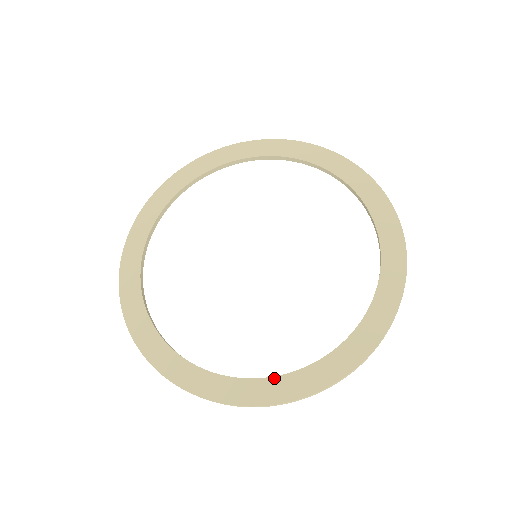
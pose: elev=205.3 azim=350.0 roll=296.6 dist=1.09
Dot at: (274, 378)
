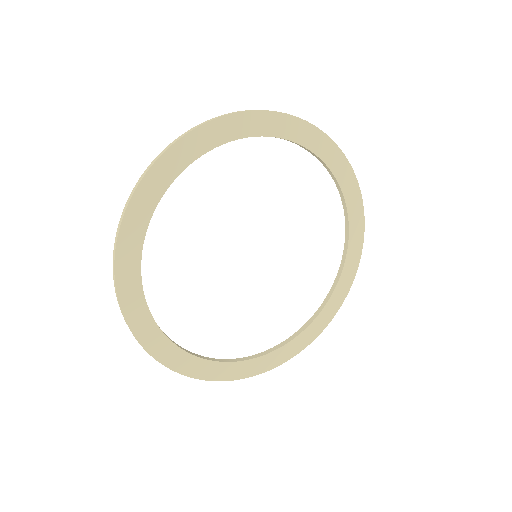
Dot at: (284, 346)
